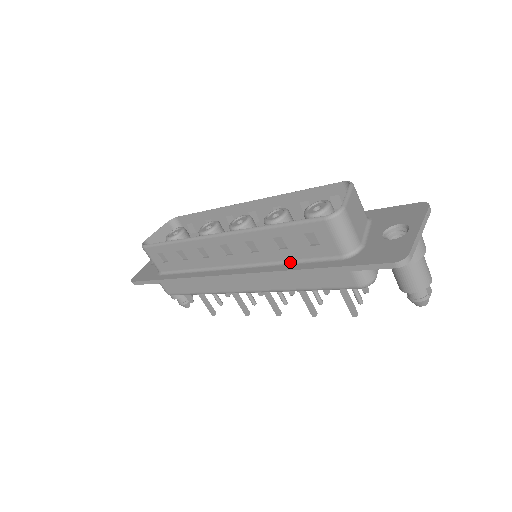
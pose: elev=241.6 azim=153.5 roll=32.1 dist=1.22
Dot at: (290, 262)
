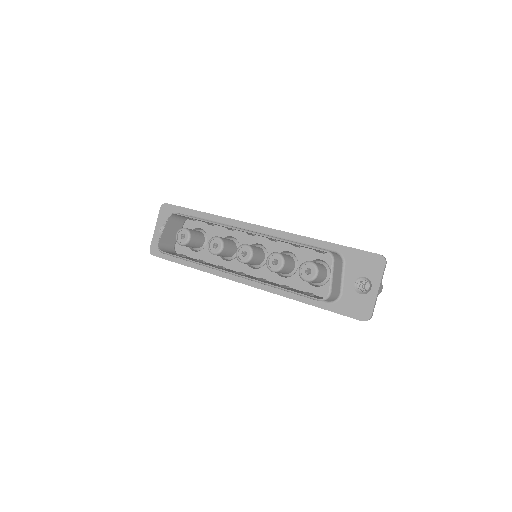
Dot at: occluded
